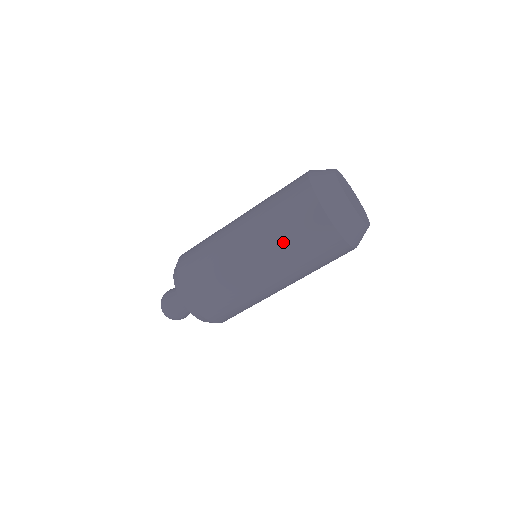
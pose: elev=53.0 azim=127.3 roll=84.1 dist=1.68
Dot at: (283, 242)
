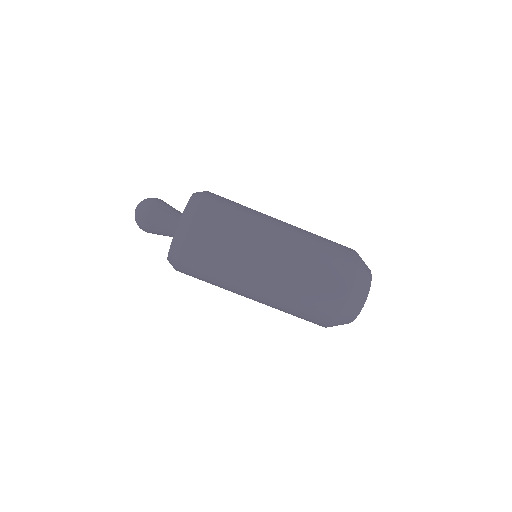
Dot at: (293, 301)
